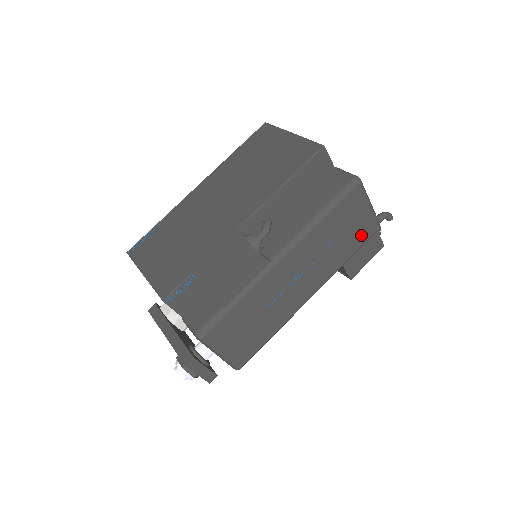
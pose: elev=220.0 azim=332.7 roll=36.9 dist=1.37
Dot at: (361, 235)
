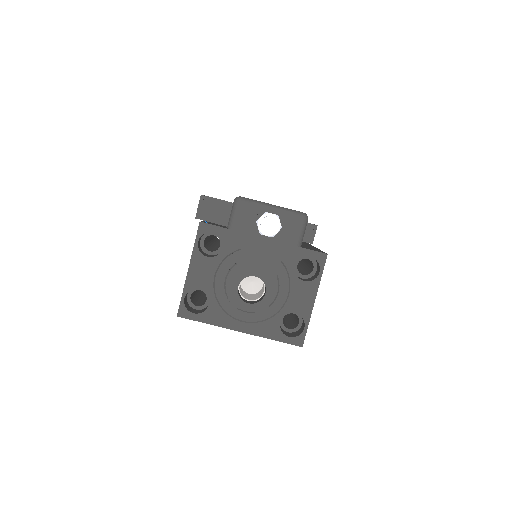
Dot at: occluded
